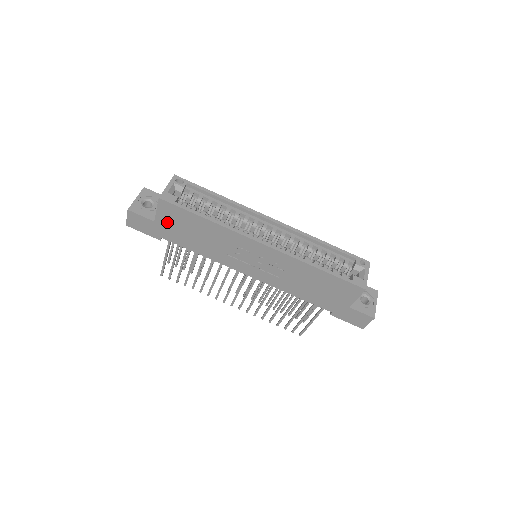
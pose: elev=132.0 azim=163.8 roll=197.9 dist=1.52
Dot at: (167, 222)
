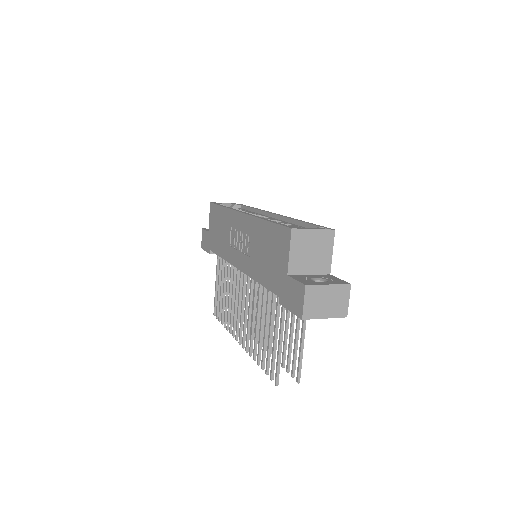
Dot at: (212, 227)
